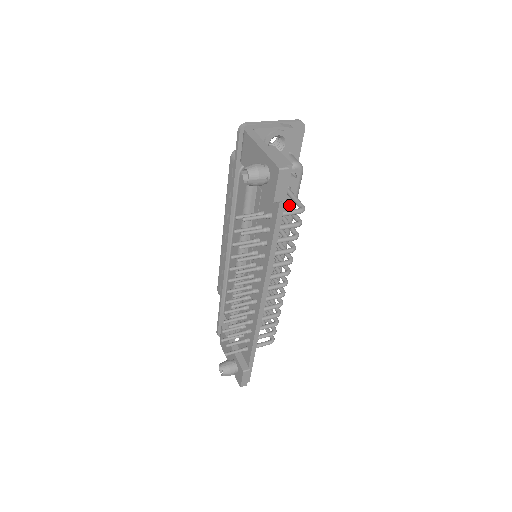
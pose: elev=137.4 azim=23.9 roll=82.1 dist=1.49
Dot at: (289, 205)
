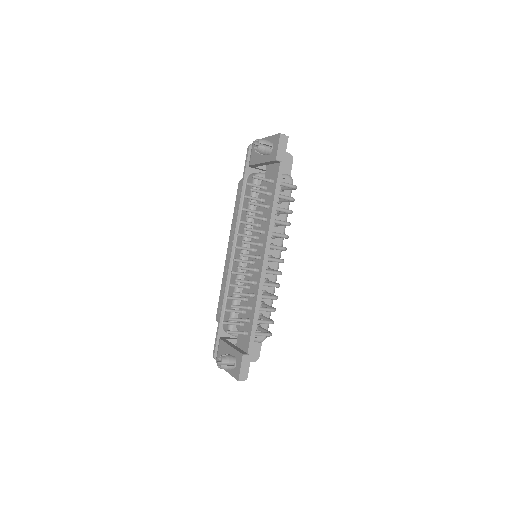
Dot at: (283, 204)
